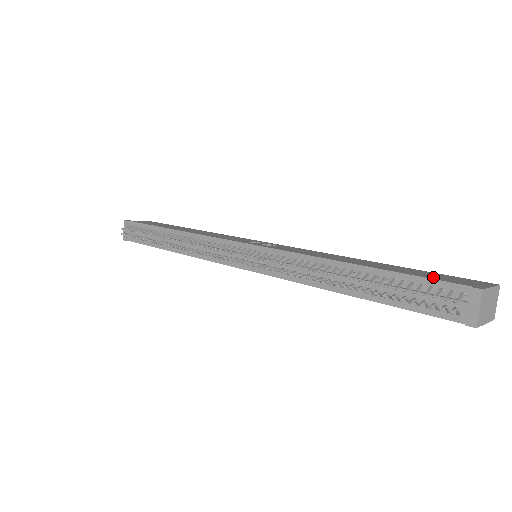
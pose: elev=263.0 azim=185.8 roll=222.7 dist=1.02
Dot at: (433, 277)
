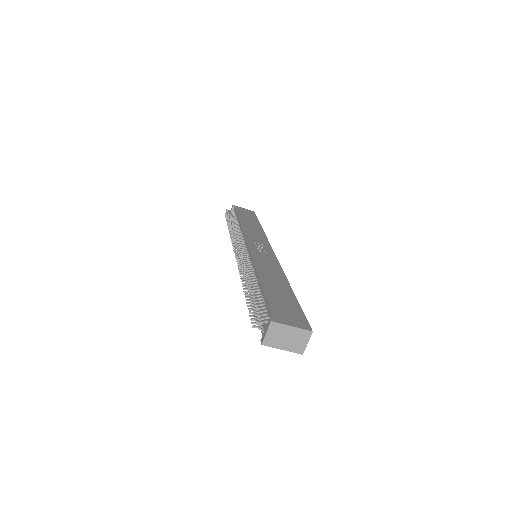
Dot at: (276, 305)
